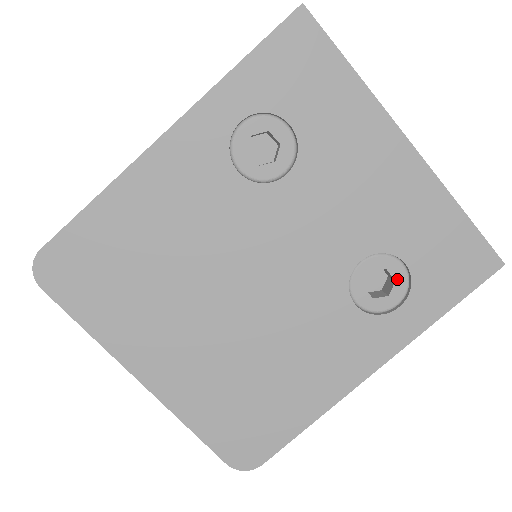
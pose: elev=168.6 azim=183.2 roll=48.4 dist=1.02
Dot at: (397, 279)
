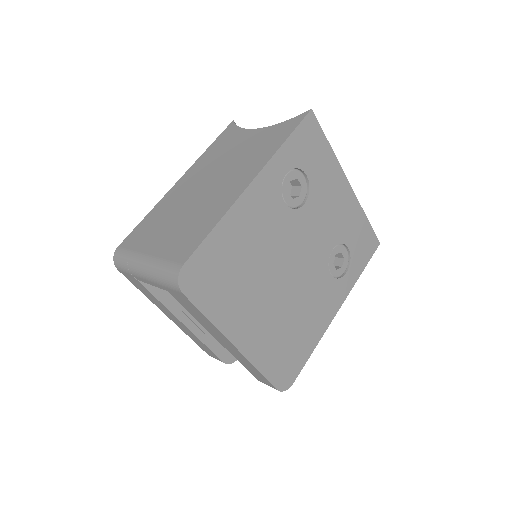
Dot at: (345, 257)
